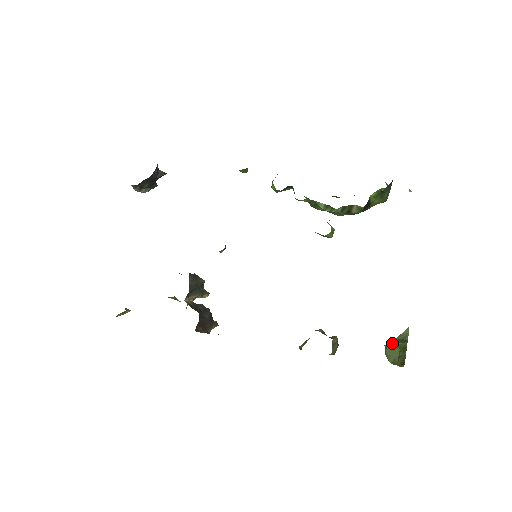
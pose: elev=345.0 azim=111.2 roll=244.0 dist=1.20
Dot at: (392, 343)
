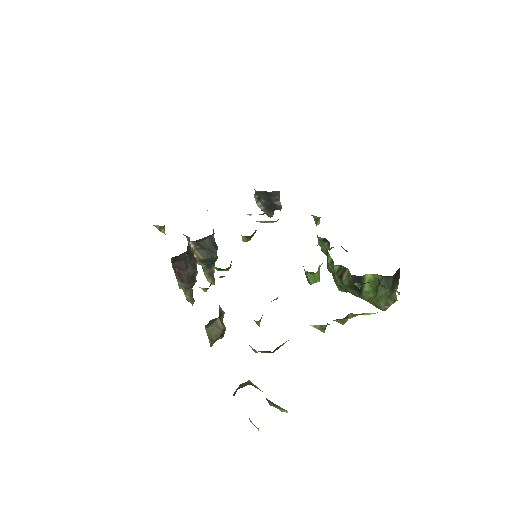
Dot at: (255, 385)
